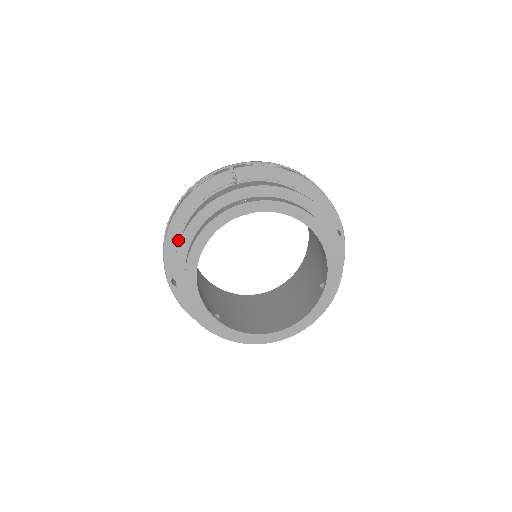
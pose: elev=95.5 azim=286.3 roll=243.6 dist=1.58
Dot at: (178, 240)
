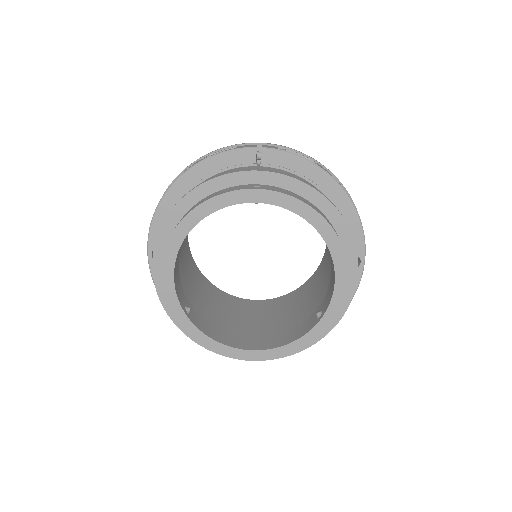
Dot at: occluded
